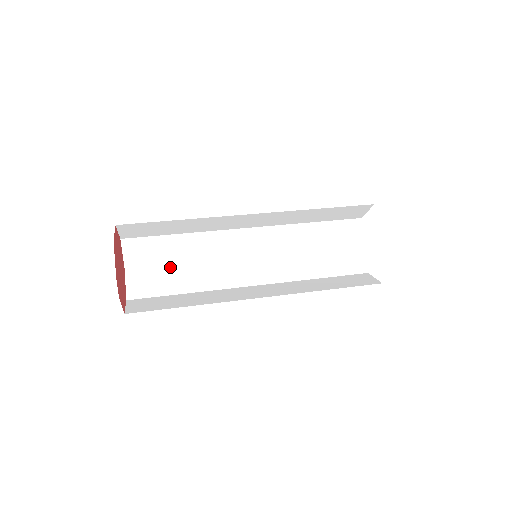
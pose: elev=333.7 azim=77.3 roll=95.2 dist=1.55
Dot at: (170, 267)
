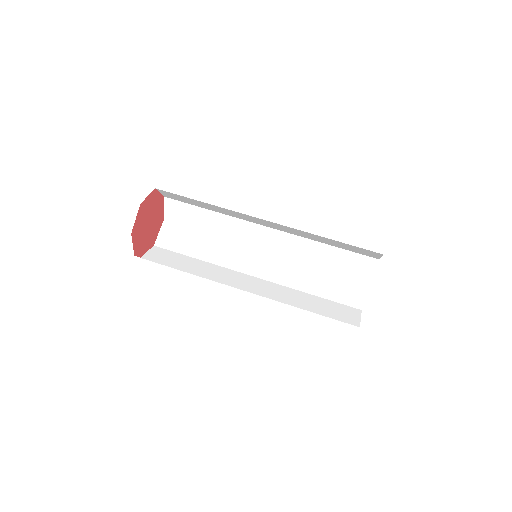
Dot at: (200, 209)
